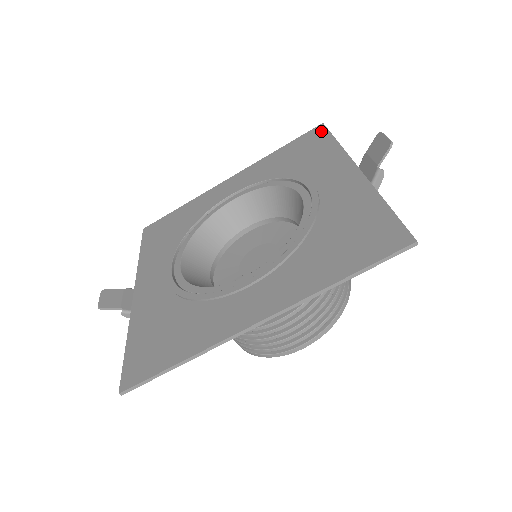
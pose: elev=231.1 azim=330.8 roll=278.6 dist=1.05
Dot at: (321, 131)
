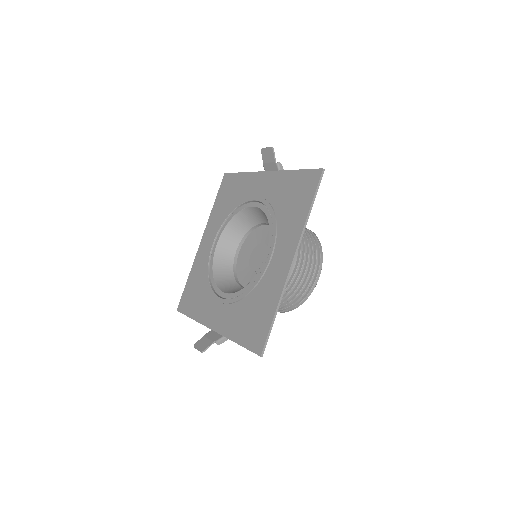
Dot at: (228, 177)
